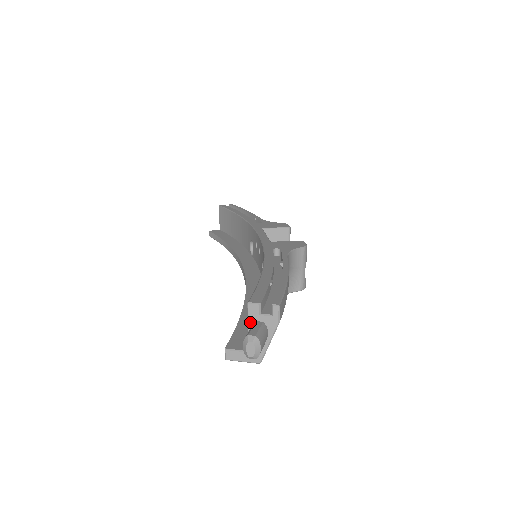
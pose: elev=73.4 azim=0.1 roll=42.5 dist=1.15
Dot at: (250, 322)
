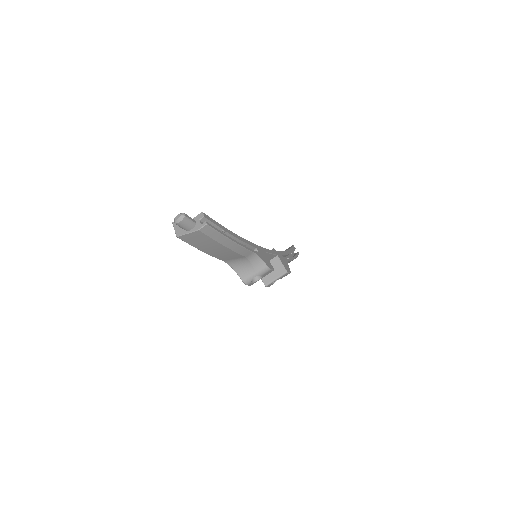
Dot at: (194, 219)
